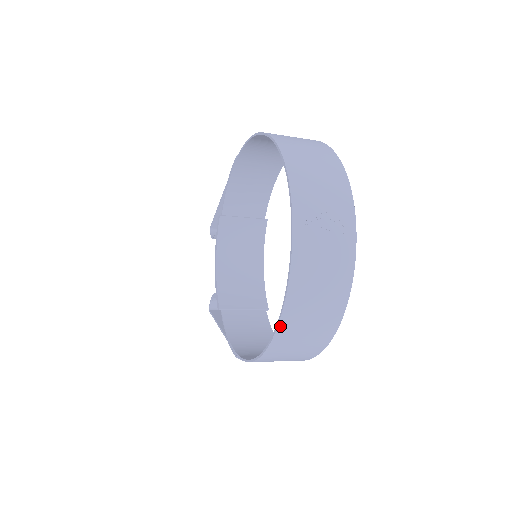
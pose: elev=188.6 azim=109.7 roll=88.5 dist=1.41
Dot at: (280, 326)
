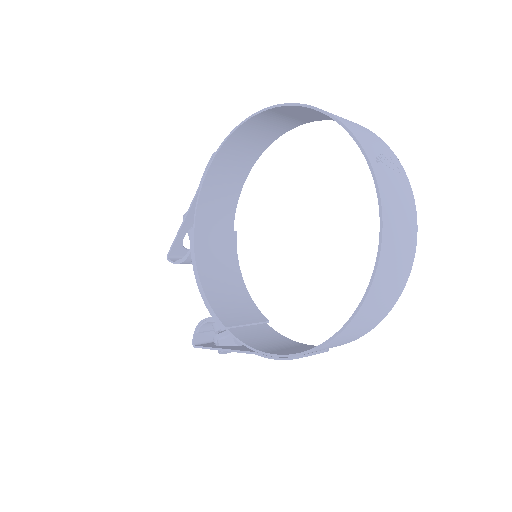
Dot at: (377, 272)
